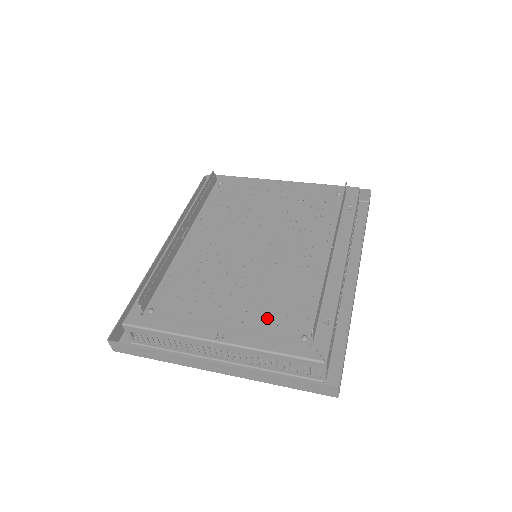
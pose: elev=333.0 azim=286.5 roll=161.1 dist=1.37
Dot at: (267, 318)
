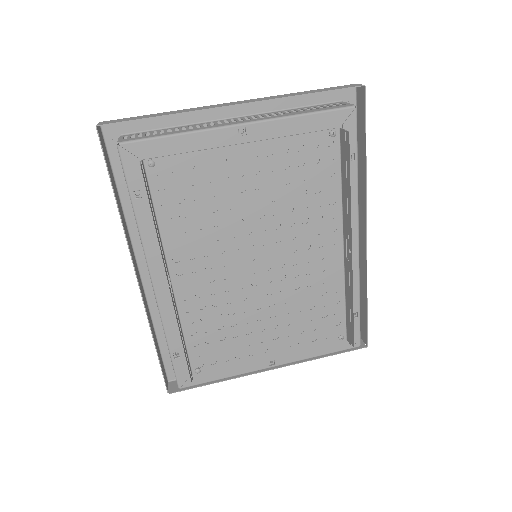
Dot at: (305, 334)
